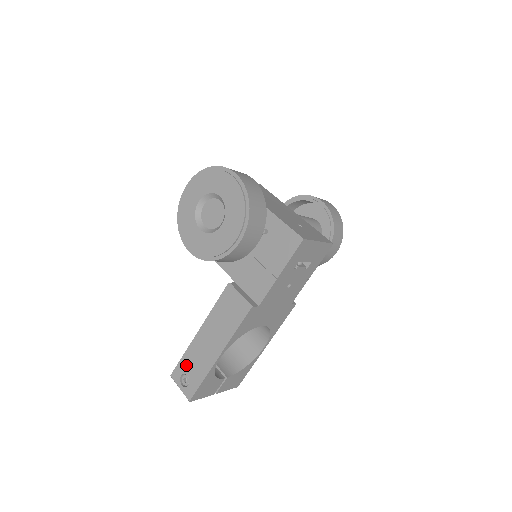
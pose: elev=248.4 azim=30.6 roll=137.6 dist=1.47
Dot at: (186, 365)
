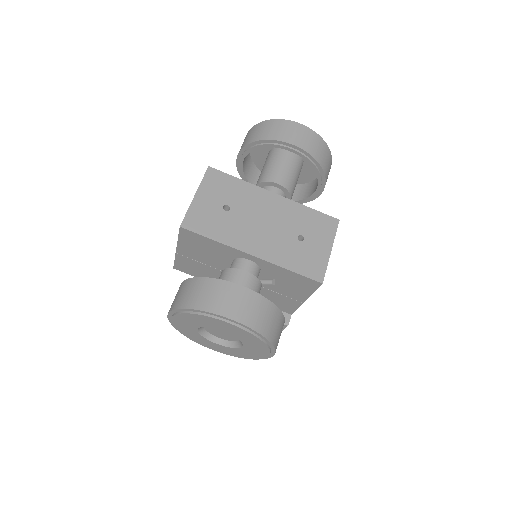
Dot at: occluded
